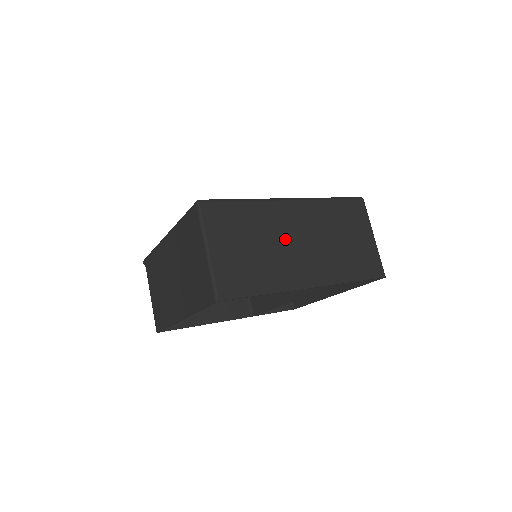
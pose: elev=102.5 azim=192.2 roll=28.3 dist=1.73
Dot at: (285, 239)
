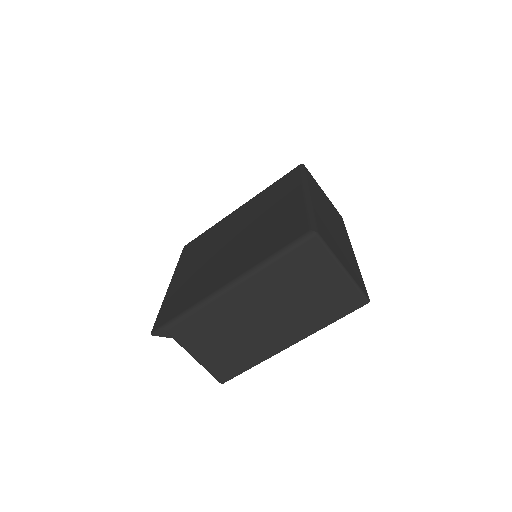
Dot at: (332, 226)
